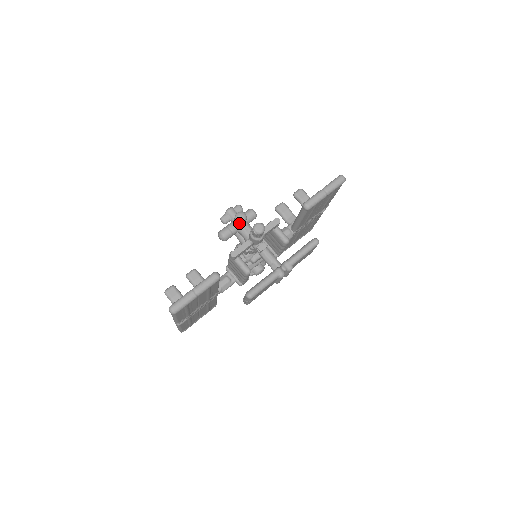
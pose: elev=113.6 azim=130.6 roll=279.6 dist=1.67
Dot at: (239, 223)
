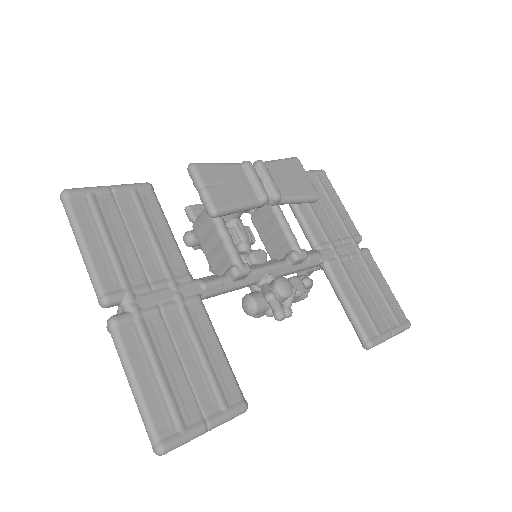
Dot at: occluded
